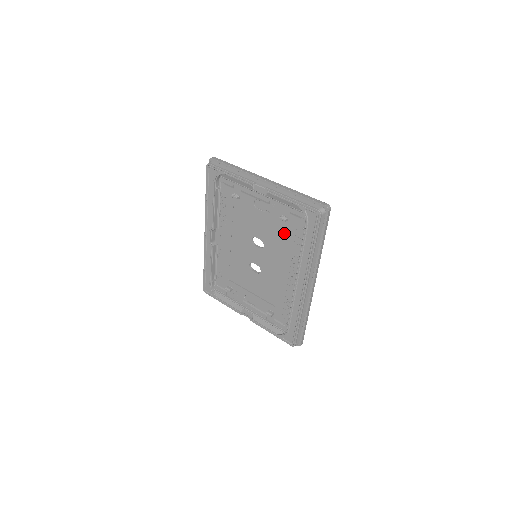
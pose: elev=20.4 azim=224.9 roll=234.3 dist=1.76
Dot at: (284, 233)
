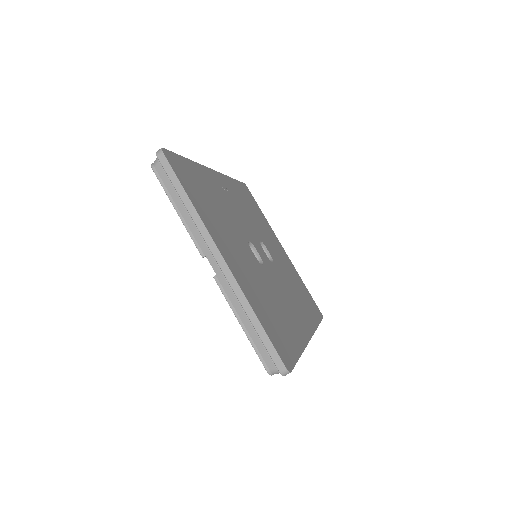
Dot at: occluded
